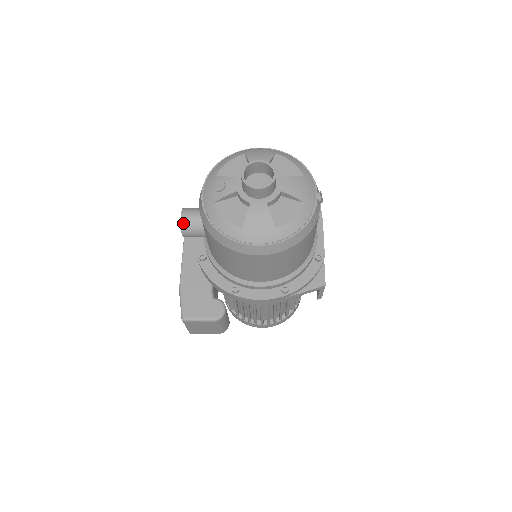
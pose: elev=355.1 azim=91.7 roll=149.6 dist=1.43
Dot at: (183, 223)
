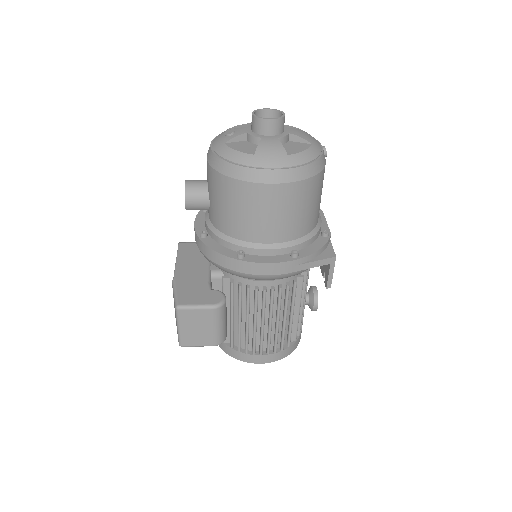
Dot at: (187, 187)
